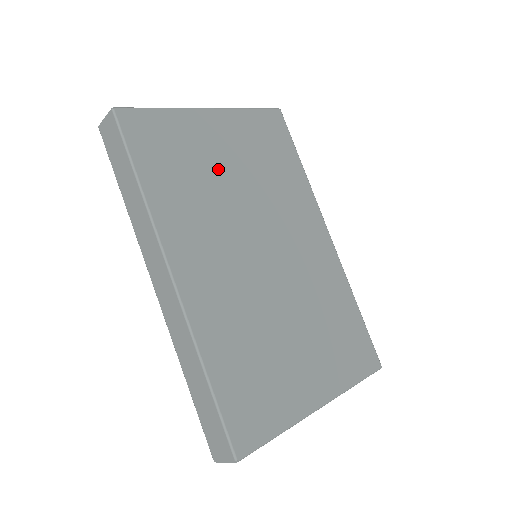
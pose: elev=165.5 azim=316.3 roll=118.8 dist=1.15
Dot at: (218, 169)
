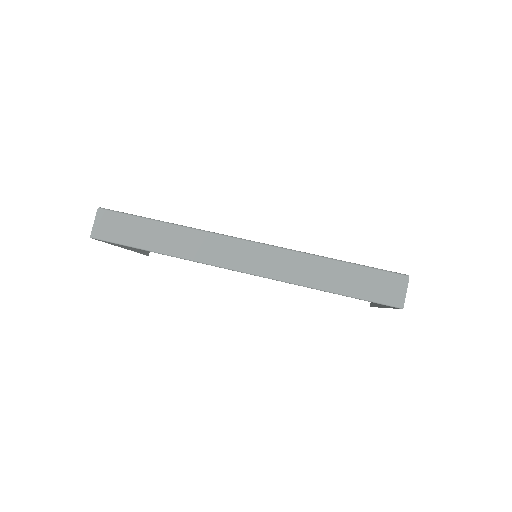
Dot at: occluded
